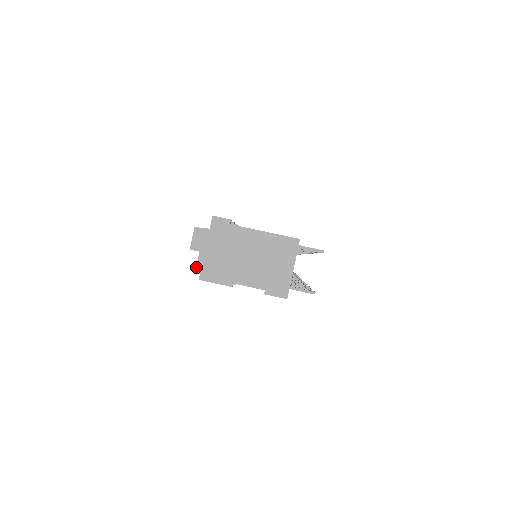
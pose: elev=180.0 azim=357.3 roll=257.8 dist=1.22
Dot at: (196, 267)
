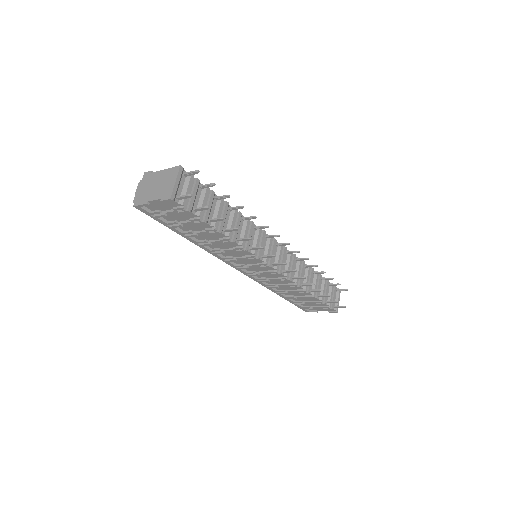
Dot at: (133, 201)
